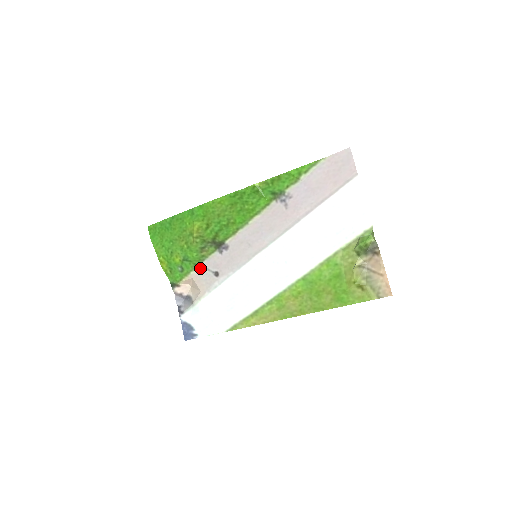
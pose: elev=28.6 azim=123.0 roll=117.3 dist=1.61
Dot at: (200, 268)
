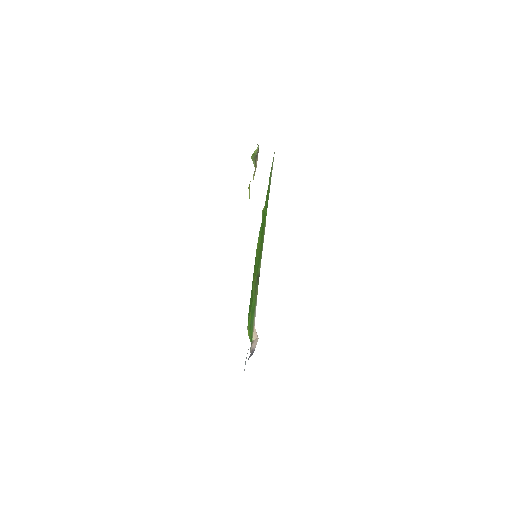
Dot at: occluded
